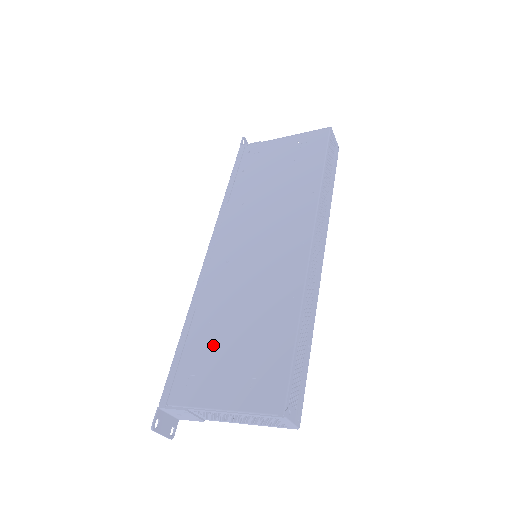
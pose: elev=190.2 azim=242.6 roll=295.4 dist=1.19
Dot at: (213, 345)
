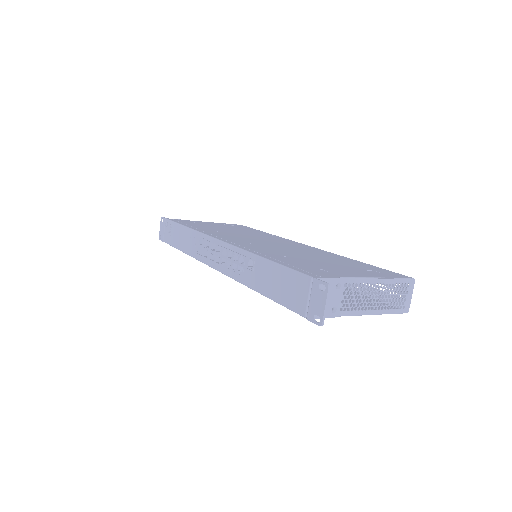
Dot at: (308, 262)
